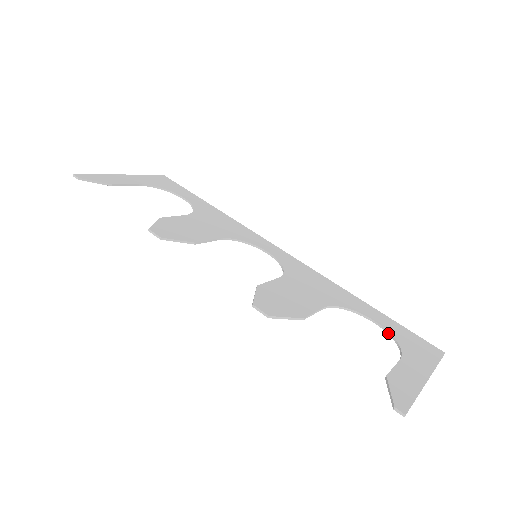
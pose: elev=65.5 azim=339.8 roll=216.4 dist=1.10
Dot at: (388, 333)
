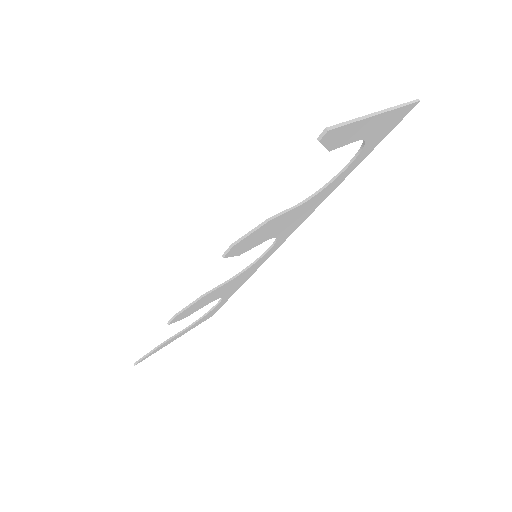
Dot at: (359, 152)
